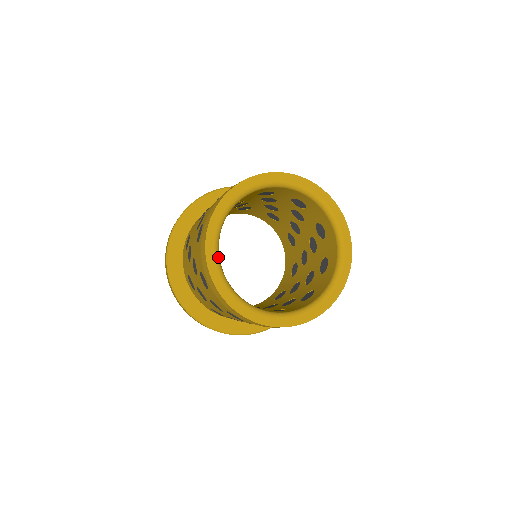
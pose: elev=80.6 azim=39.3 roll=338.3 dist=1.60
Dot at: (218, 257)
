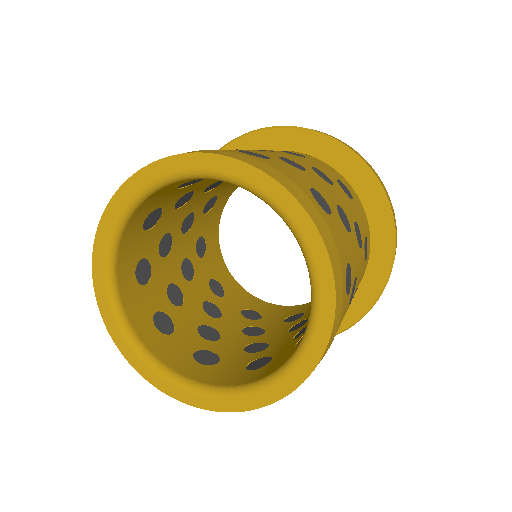
Dot at: (121, 320)
